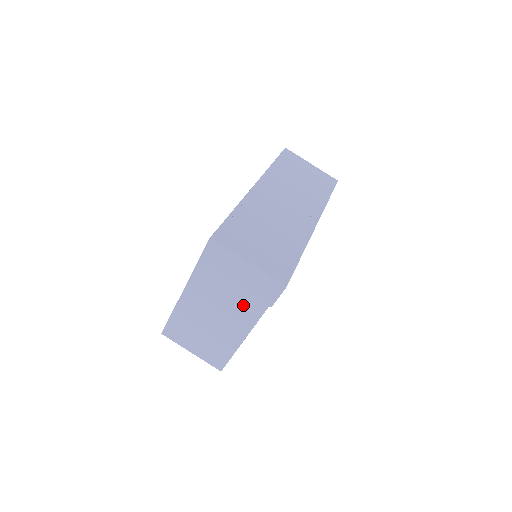
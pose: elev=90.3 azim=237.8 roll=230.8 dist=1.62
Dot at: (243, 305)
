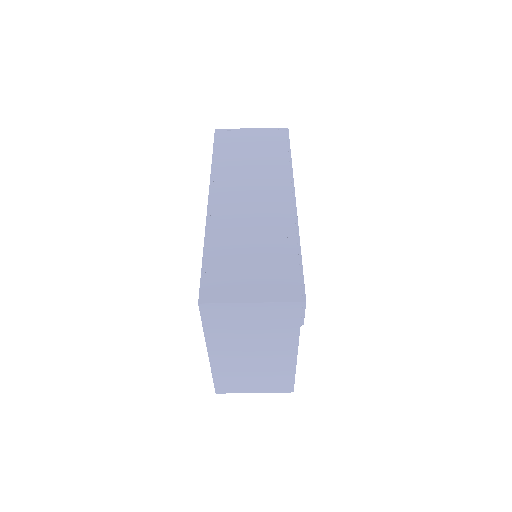
Dot at: (274, 337)
